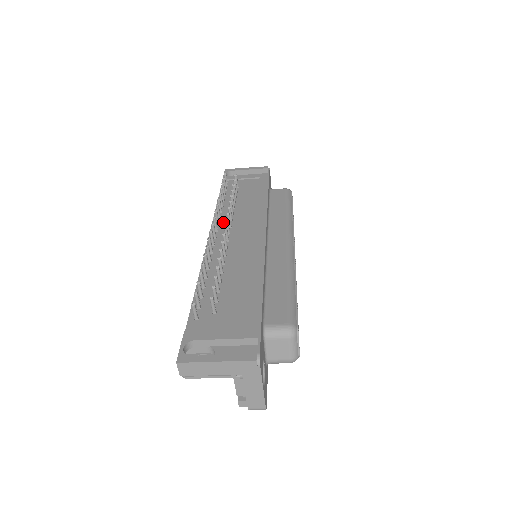
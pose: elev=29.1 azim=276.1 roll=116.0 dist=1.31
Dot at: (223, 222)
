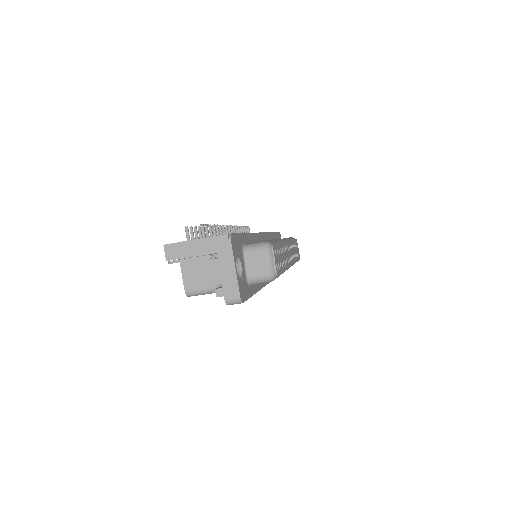
Dot at: occluded
